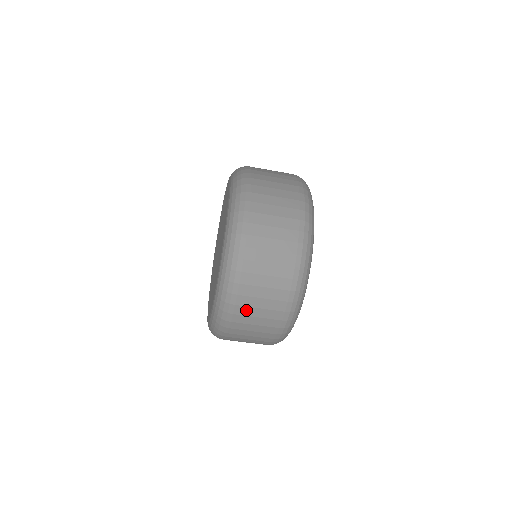
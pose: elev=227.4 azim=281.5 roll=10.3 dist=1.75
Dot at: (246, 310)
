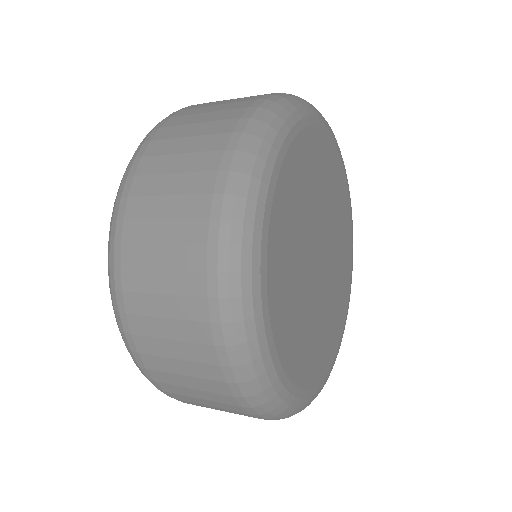
Dot at: occluded
